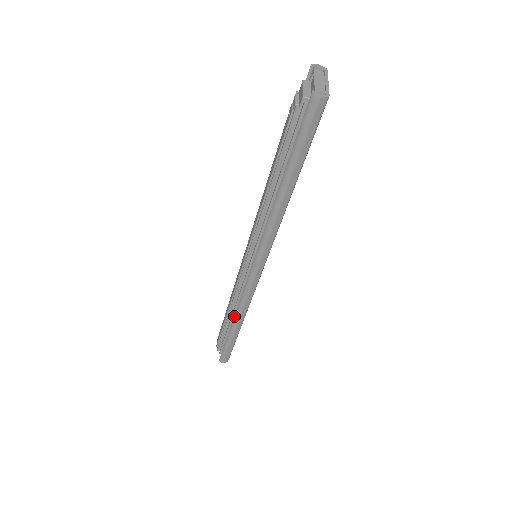
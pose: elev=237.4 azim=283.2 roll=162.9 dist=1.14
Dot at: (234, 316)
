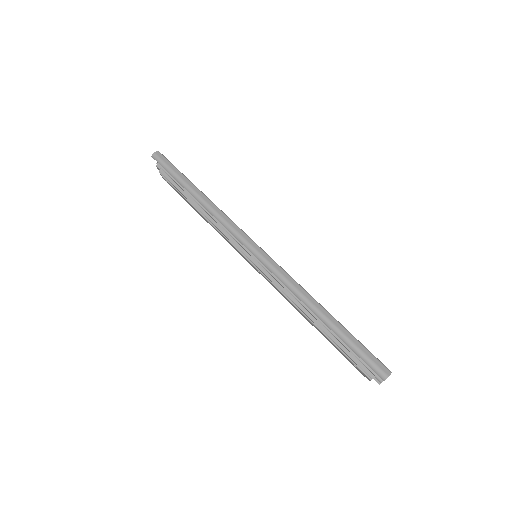
Dot at: (304, 304)
